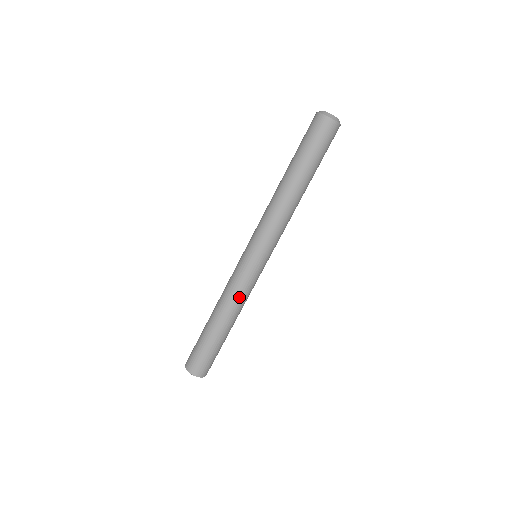
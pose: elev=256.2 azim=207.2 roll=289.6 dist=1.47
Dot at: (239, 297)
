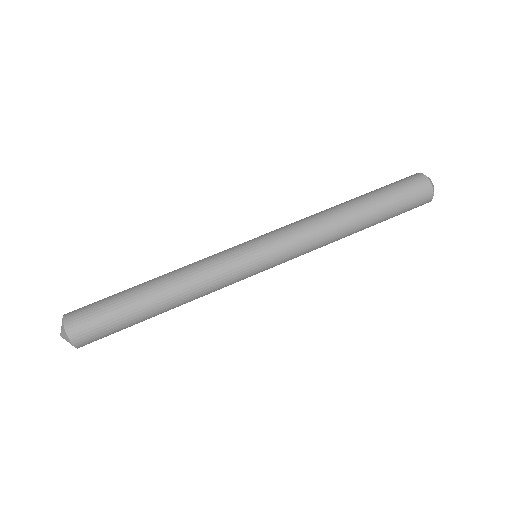
Dot at: (198, 264)
